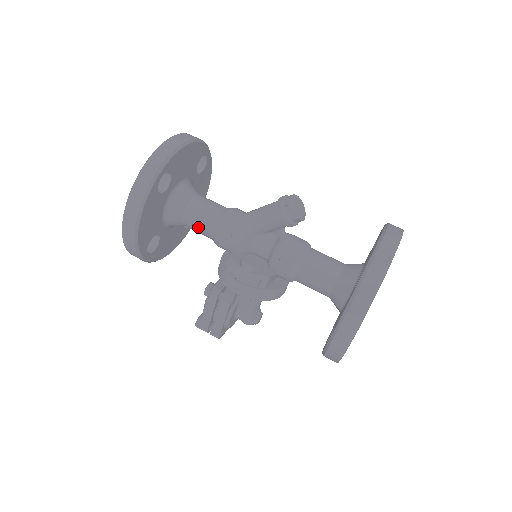
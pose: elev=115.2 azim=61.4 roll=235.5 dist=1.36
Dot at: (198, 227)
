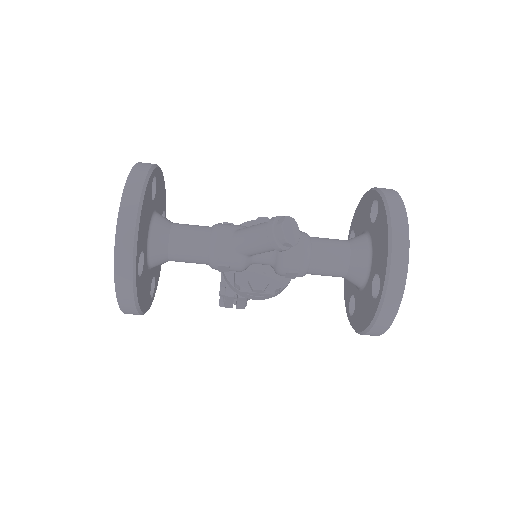
Dot at: occluded
